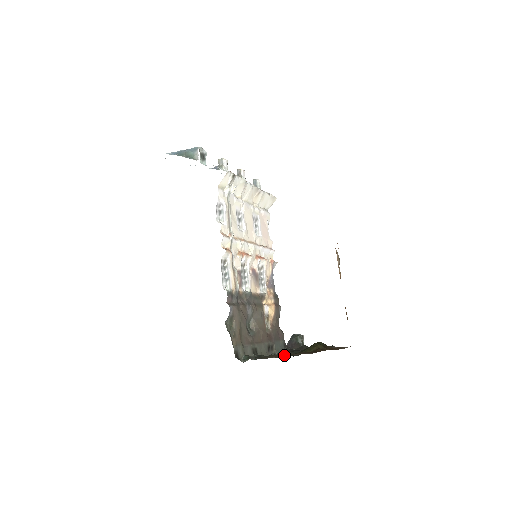
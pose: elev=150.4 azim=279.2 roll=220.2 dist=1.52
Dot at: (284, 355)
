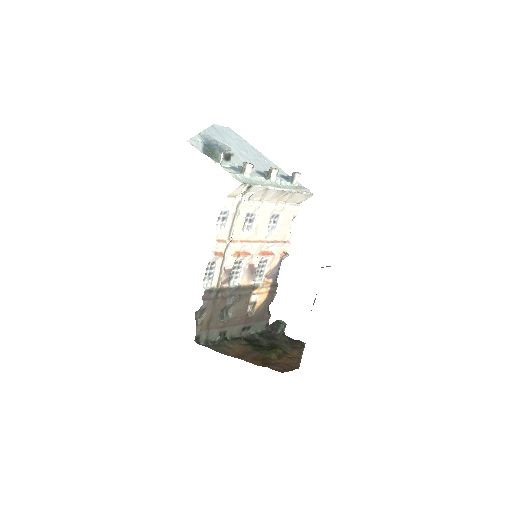
Dot at: (242, 349)
